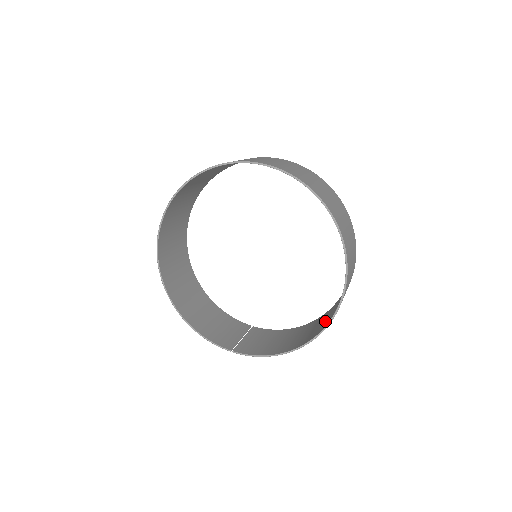
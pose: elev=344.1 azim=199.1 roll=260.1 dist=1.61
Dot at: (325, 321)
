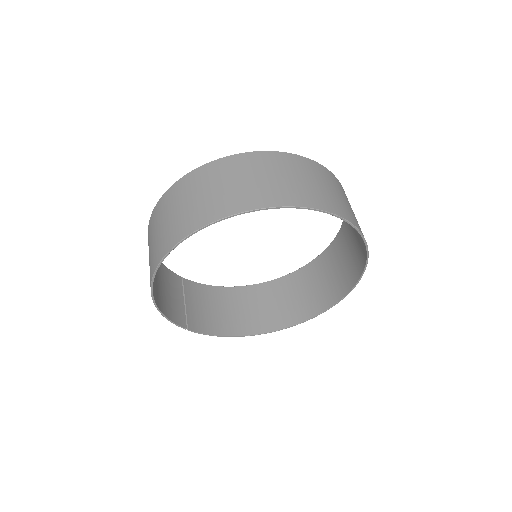
Dot at: (273, 311)
